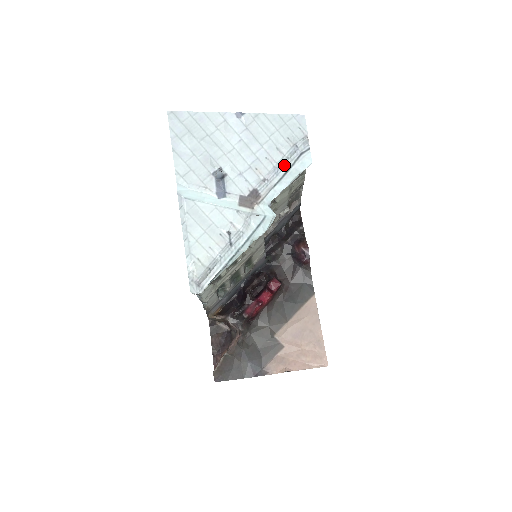
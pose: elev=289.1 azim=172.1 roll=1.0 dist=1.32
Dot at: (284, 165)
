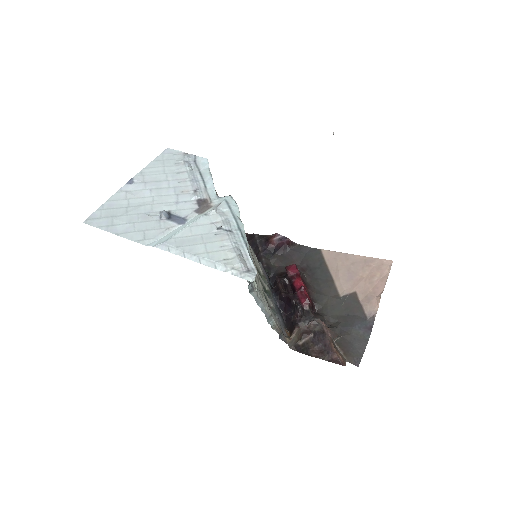
Dot at: (194, 175)
